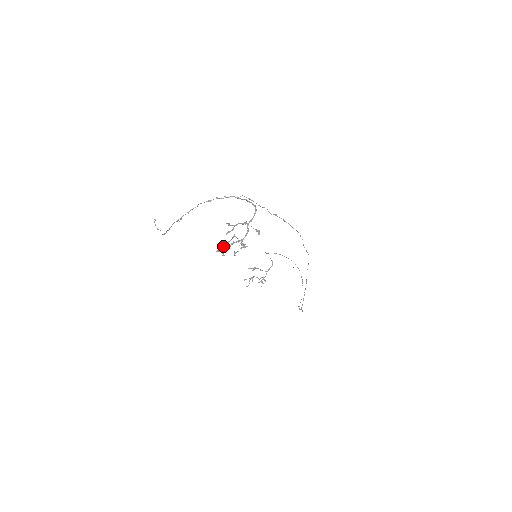
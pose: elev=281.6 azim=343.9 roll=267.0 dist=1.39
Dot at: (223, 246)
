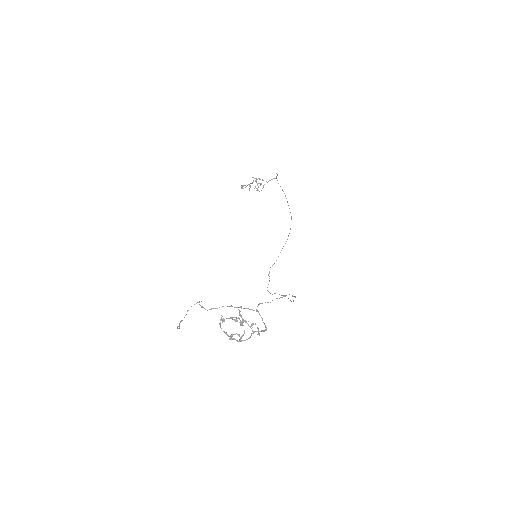
Dot at: (226, 318)
